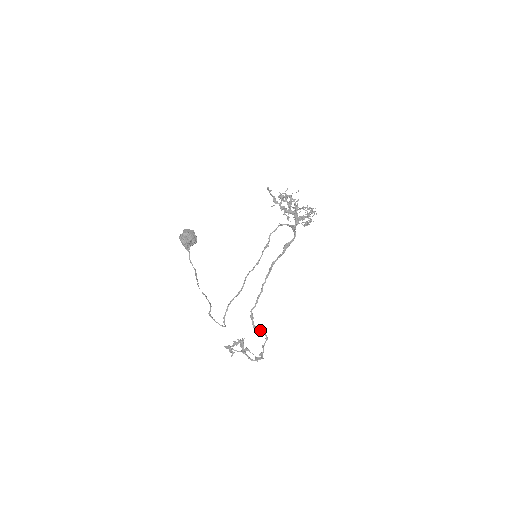
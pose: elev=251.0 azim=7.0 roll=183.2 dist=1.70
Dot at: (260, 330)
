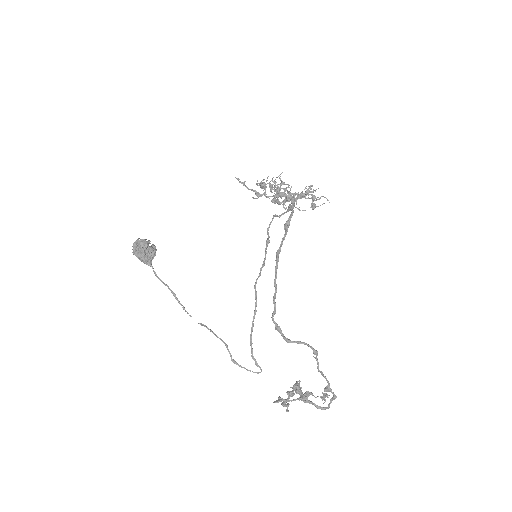
Dot at: (297, 342)
